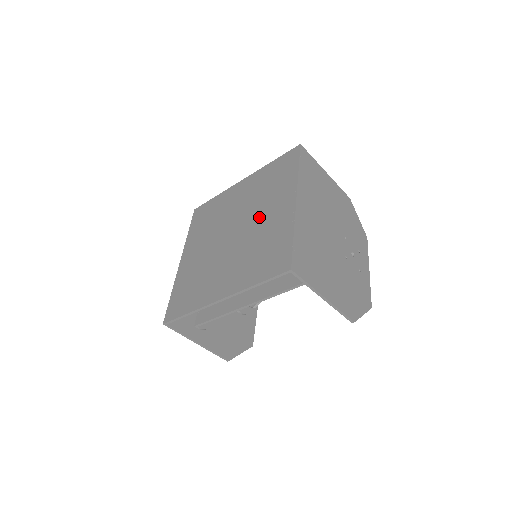
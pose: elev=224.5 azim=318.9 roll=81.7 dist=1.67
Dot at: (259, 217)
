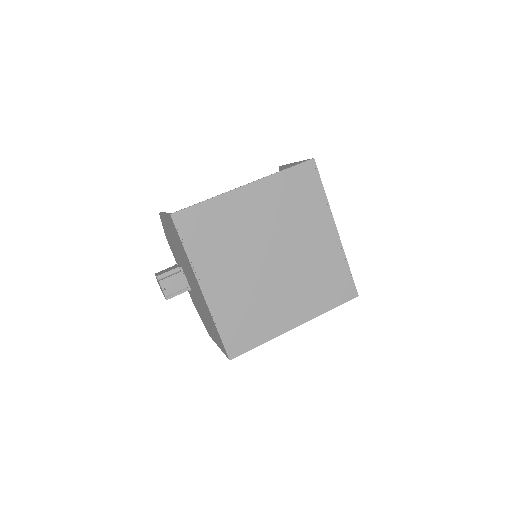
Dot at: (302, 244)
